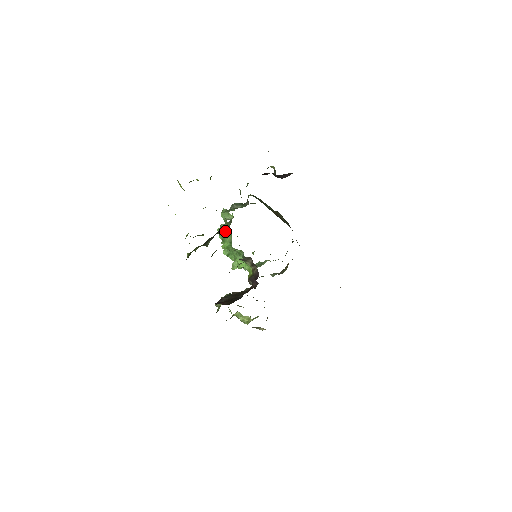
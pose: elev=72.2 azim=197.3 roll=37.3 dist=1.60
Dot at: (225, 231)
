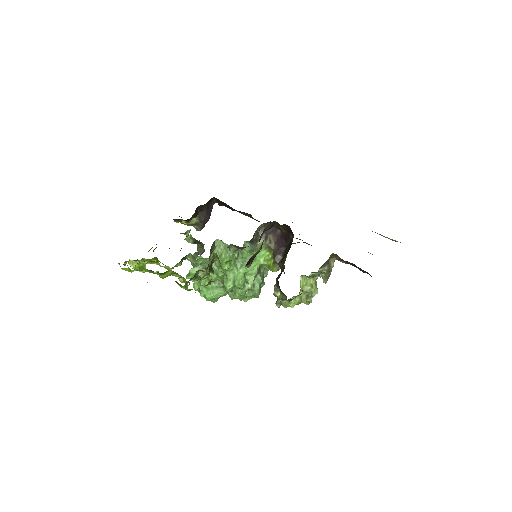
Dot at: occluded
